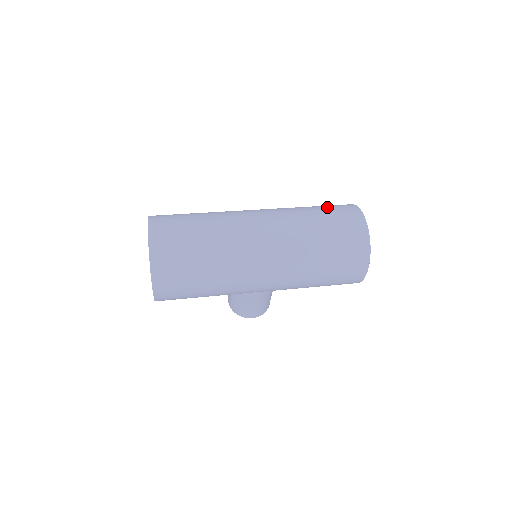
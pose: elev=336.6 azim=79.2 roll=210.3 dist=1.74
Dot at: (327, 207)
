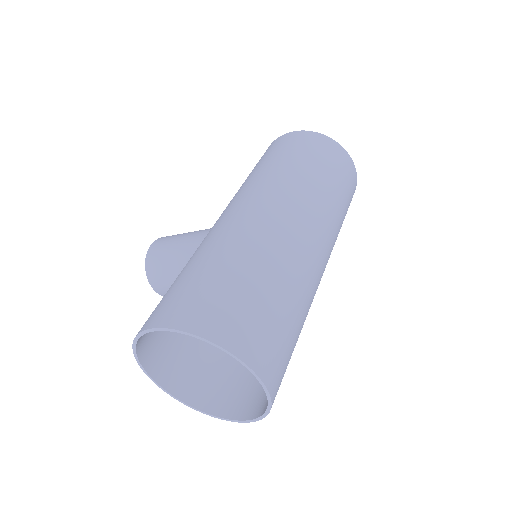
Dot at: (329, 164)
